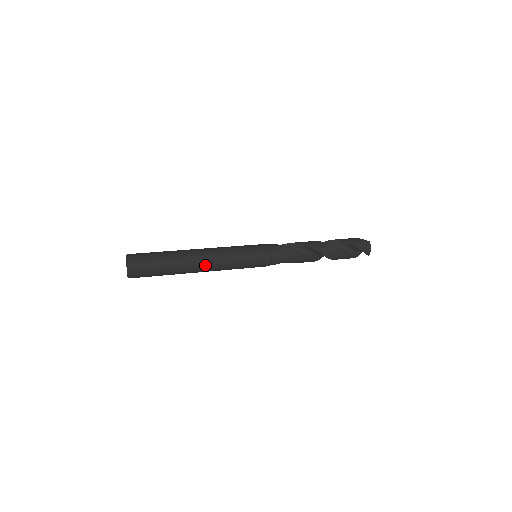
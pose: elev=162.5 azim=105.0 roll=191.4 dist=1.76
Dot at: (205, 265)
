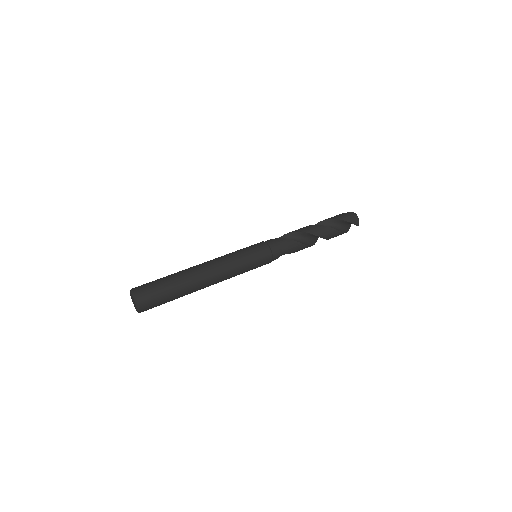
Dot at: (211, 277)
